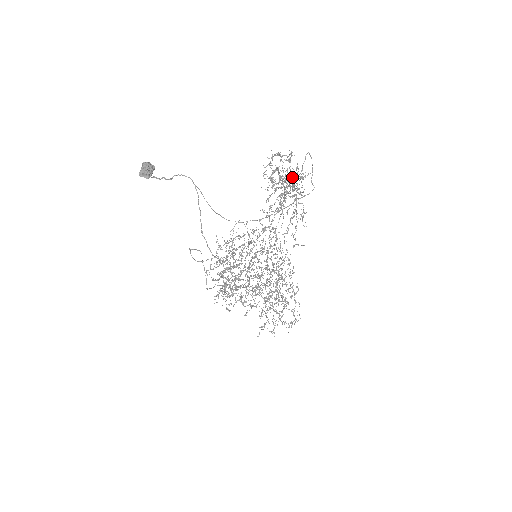
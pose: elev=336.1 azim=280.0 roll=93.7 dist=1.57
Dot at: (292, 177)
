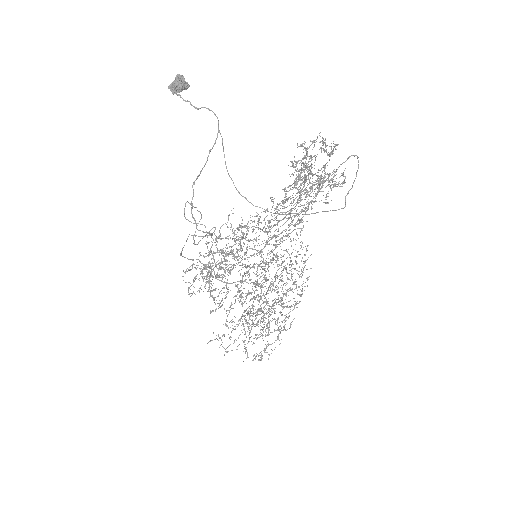
Dot at: occluded
